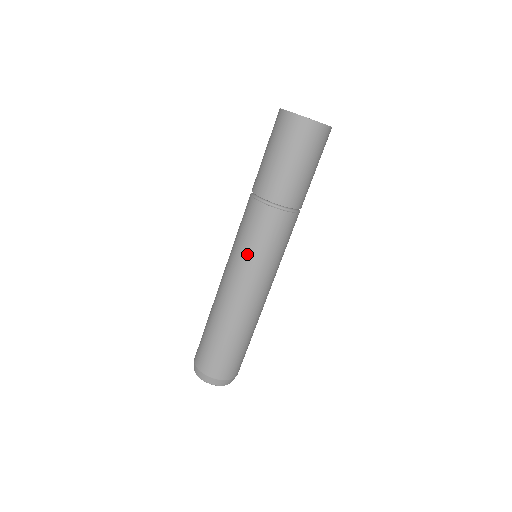
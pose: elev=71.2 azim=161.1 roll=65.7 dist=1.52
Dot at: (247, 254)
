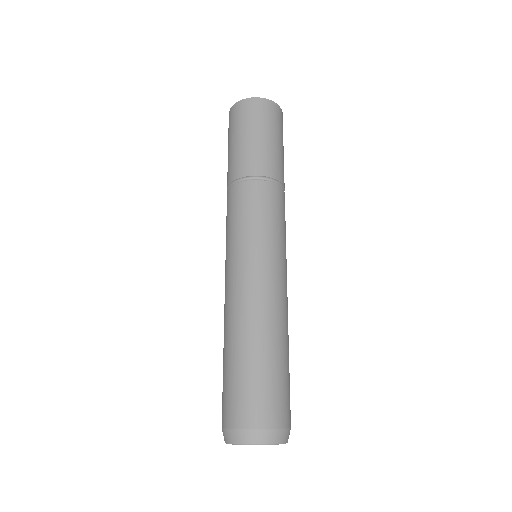
Dot at: (240, 239)
